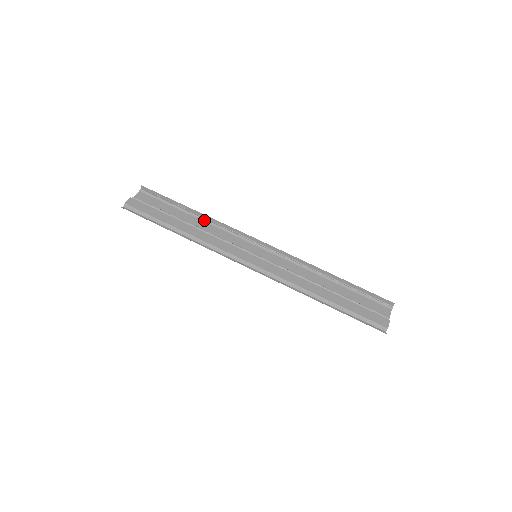
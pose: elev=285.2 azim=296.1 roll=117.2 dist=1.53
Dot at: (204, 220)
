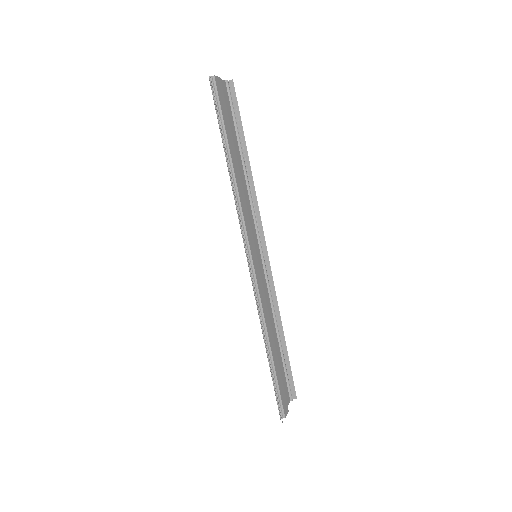
Dot at: (246, 175)
